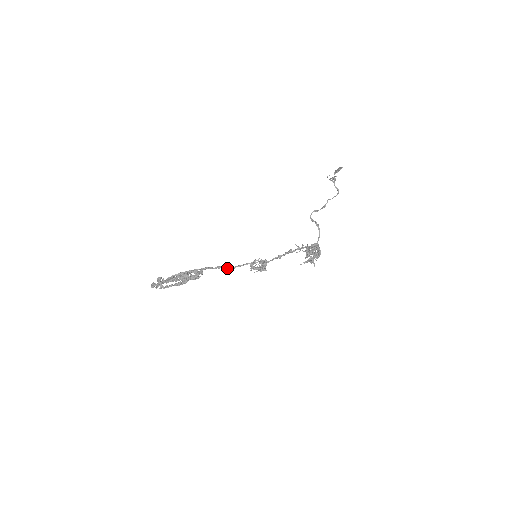
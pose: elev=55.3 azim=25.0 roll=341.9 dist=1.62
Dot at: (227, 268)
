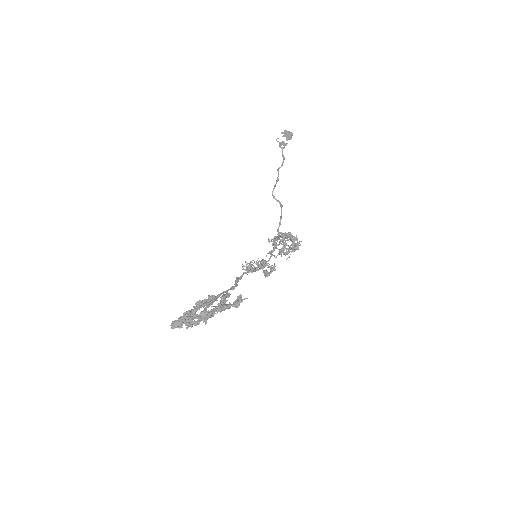
Dot at: (237, 278)
